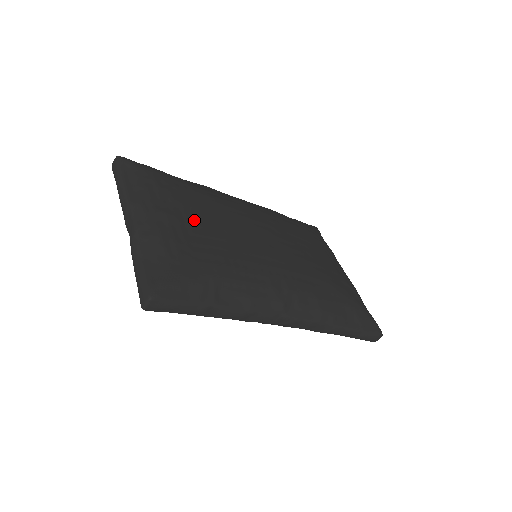
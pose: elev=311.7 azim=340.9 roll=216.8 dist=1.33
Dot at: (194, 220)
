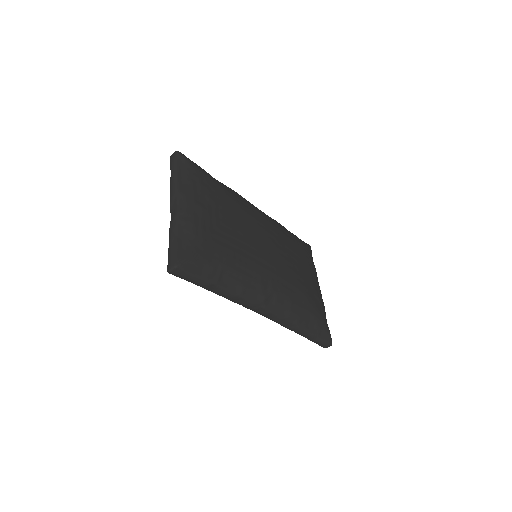
Dot at: (220, 218)
